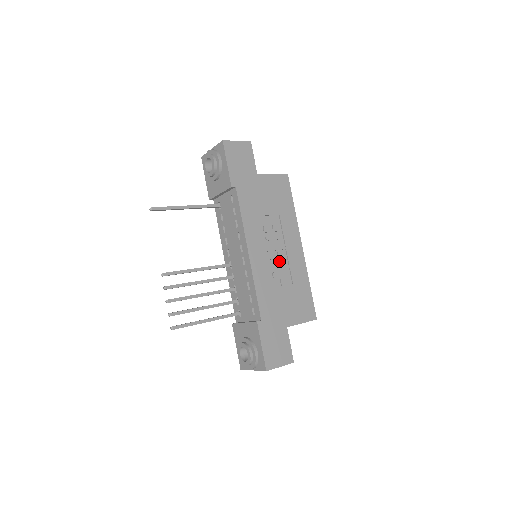
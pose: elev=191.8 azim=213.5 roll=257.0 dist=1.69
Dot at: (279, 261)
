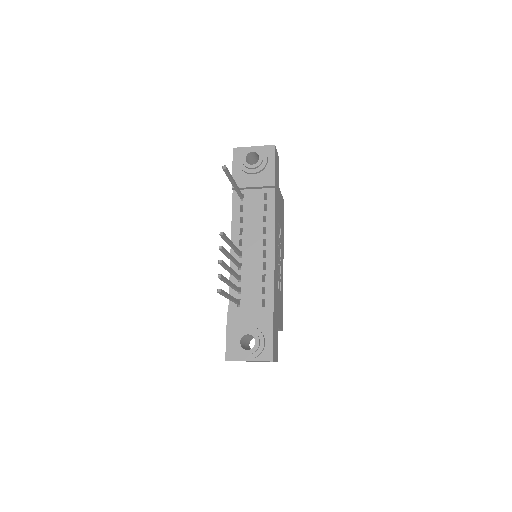
Dot at: (278, 267)
